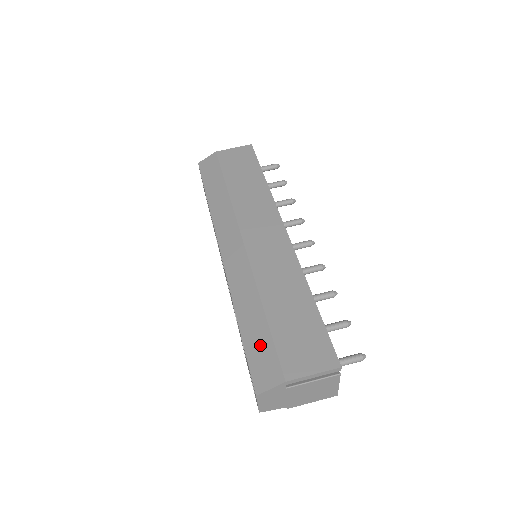
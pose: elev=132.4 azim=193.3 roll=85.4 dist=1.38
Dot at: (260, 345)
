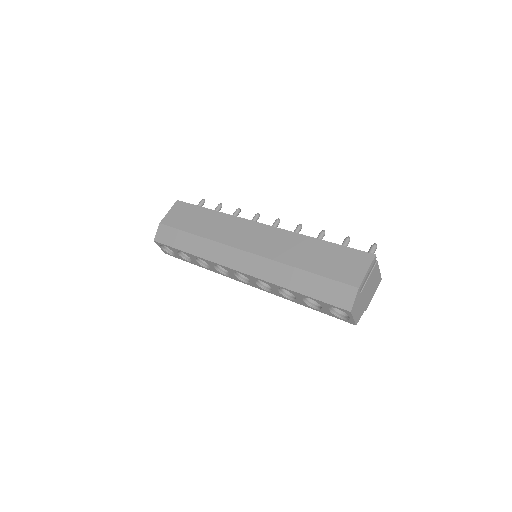
Dot at: (323, 288)
